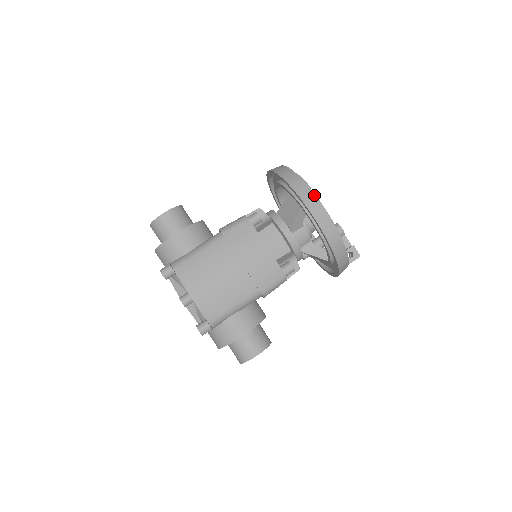
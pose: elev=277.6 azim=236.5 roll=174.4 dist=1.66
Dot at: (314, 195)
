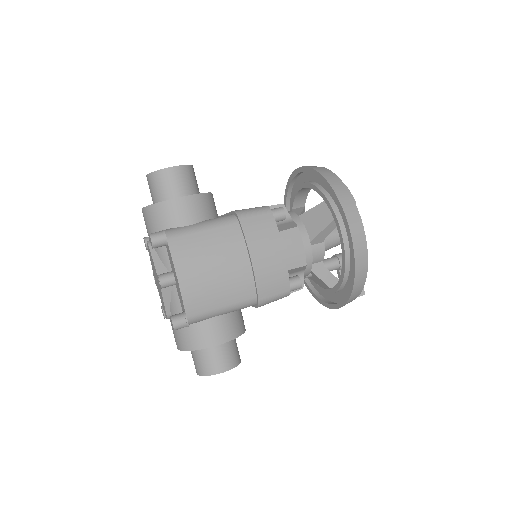
Dot at: (358, 213)
